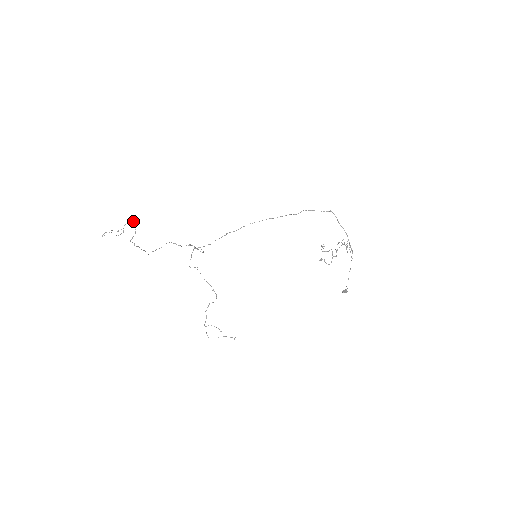
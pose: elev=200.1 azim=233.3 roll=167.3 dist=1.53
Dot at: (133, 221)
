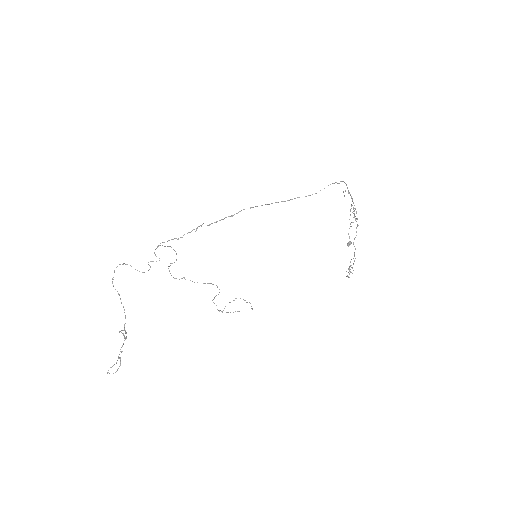
Dot at: occluded
